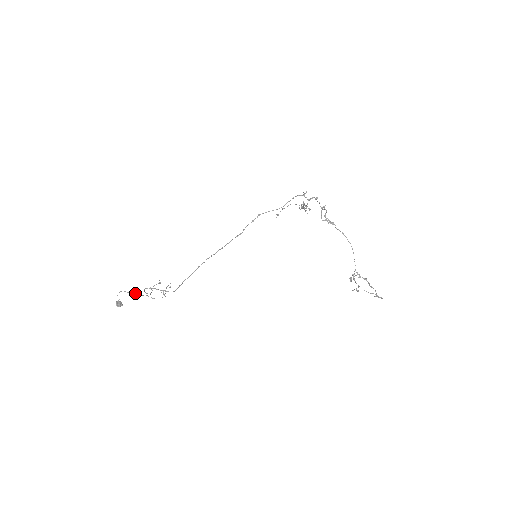
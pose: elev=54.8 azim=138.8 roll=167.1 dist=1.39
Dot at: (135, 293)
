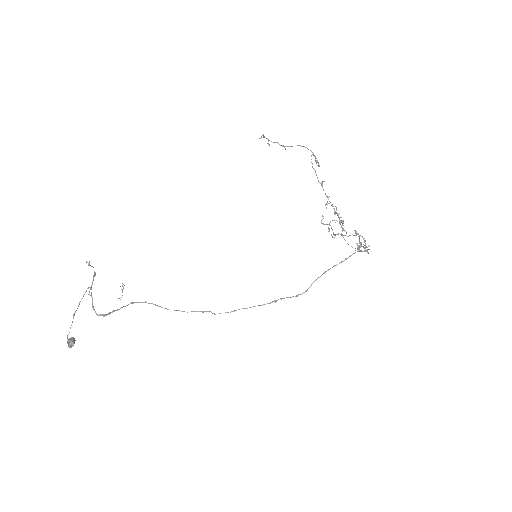
Dot at: occluded
